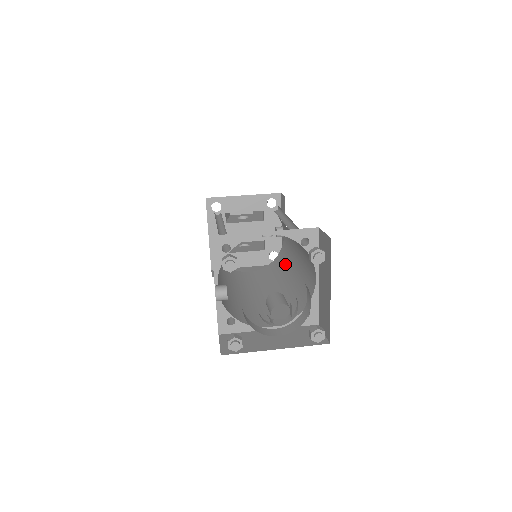
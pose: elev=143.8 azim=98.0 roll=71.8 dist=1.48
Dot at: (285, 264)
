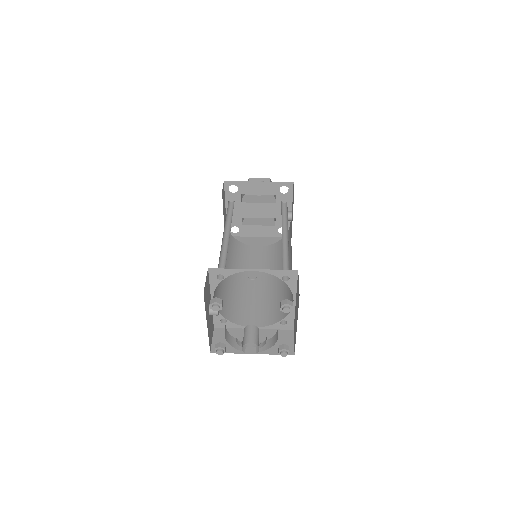
Dot at: occluded
